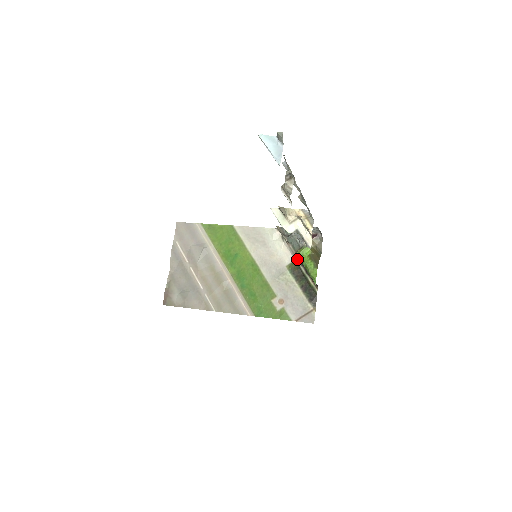
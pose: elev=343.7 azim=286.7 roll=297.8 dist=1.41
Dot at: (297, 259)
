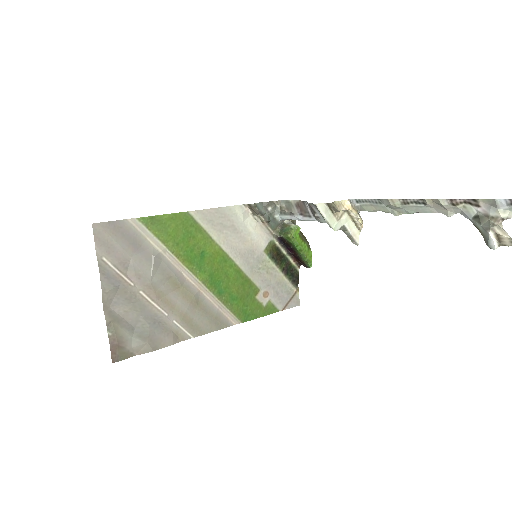
Dot at: (276, 240)
